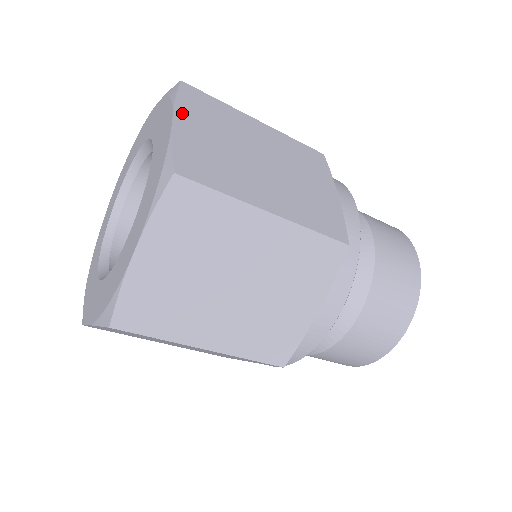
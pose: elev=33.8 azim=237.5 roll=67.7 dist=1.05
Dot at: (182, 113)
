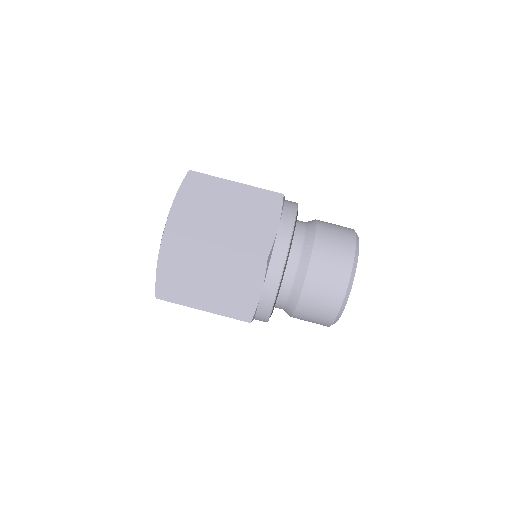
Dot at: occluded
